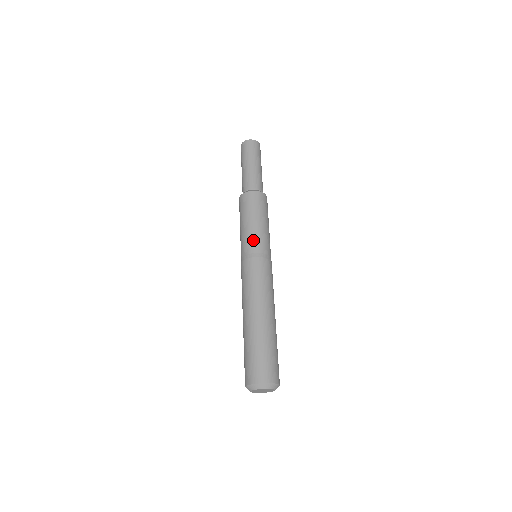
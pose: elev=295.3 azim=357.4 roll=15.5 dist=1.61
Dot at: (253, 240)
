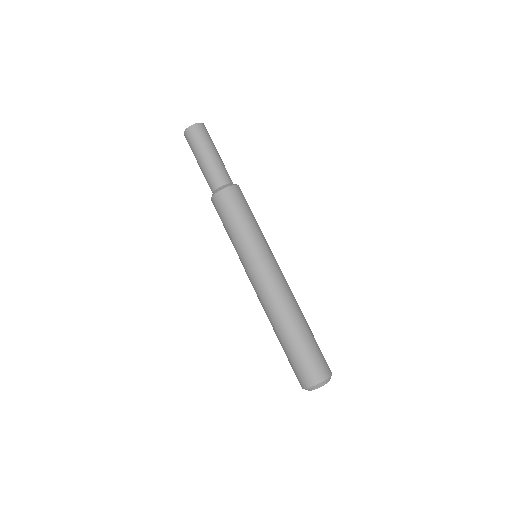
Dot at: (262, 239)
